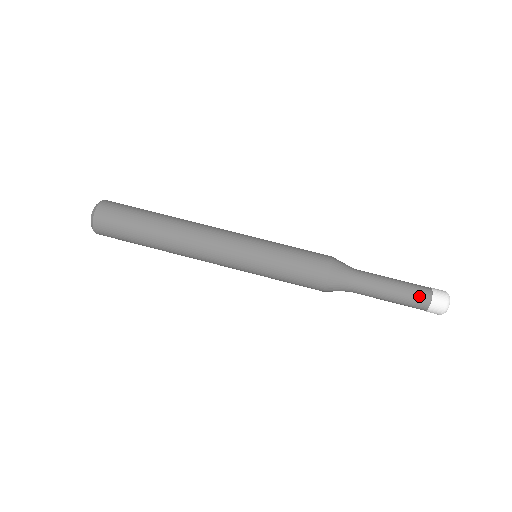
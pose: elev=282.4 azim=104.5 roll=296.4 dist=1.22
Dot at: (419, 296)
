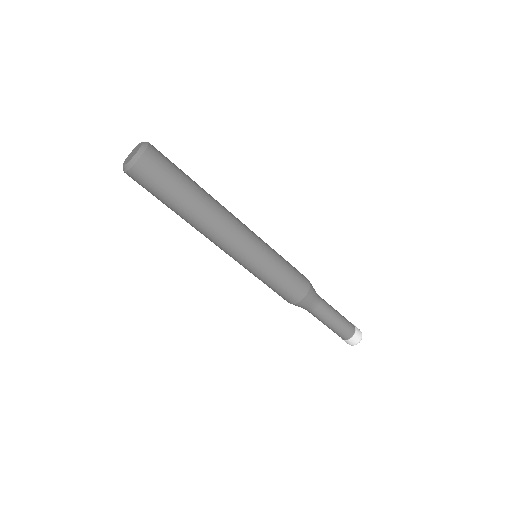
Dot at: (345, 334)
